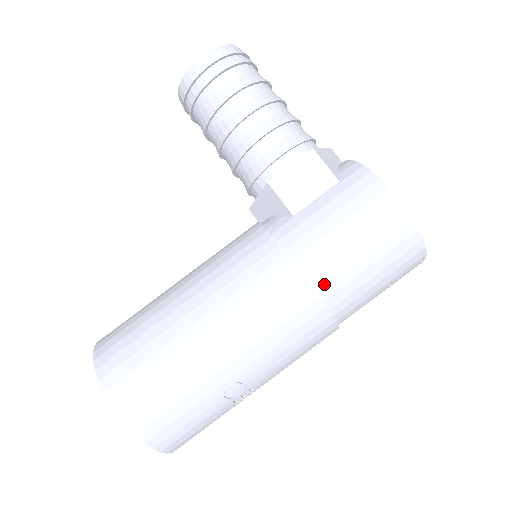
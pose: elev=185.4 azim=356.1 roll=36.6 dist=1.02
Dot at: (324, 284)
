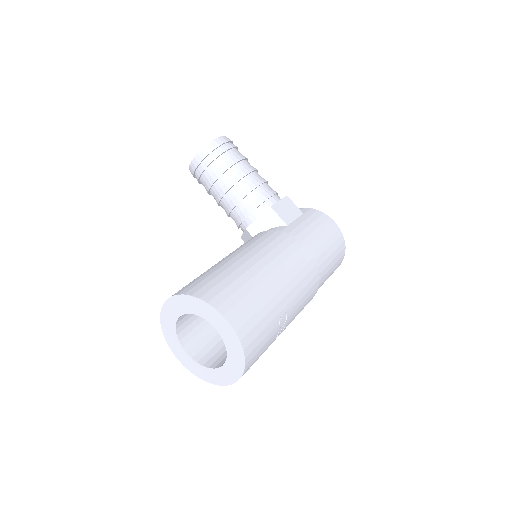
Dot at: (317, 258)
